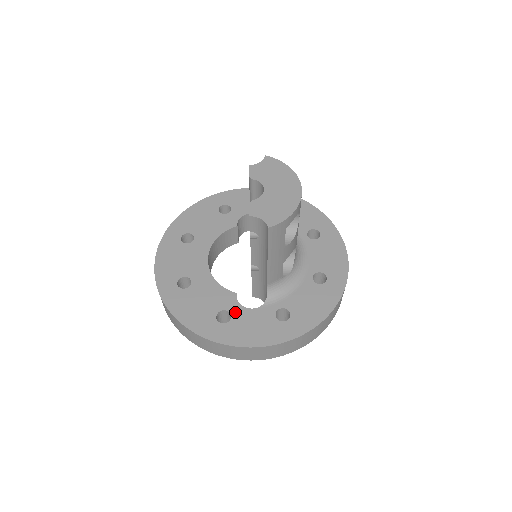
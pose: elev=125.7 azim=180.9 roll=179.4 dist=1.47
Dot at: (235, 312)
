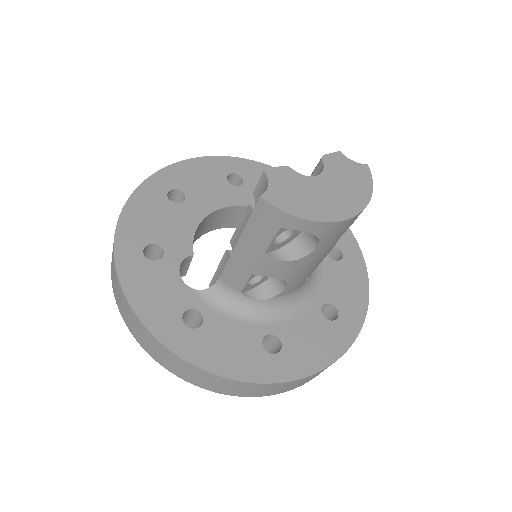
Dot at: (167, 262)
